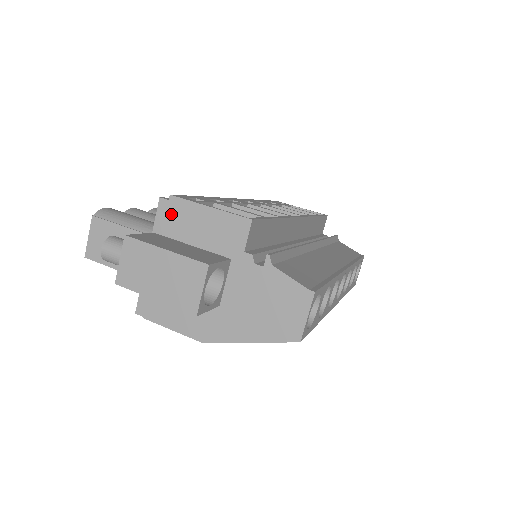
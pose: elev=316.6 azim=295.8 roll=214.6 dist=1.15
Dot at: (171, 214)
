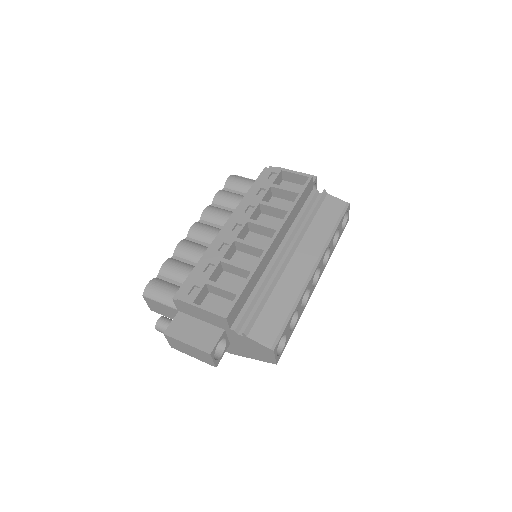
Dot at: (183, 306)
